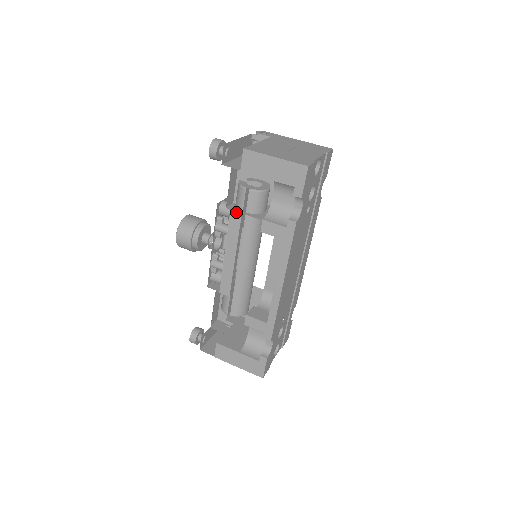
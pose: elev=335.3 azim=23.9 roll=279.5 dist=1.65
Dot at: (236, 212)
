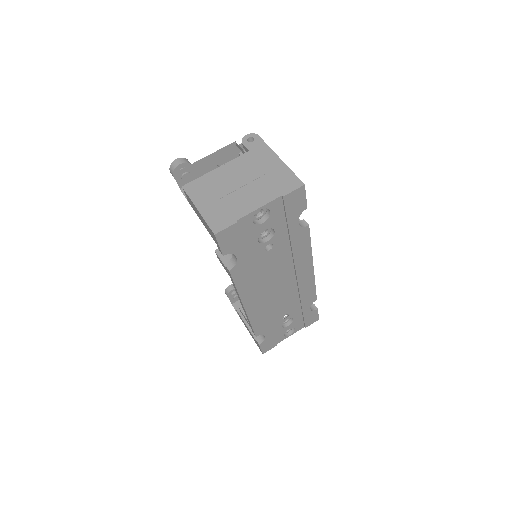
Dot at: occluded
